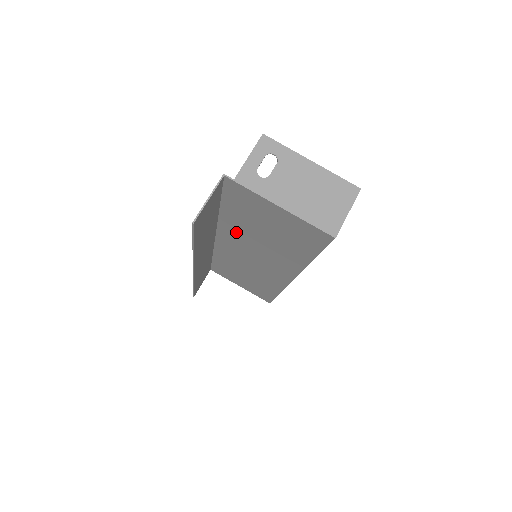
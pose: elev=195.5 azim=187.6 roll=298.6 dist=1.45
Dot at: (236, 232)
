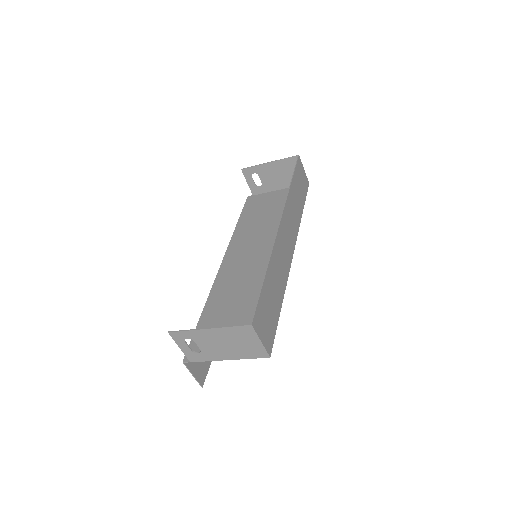
Dot at: (227, 289)
